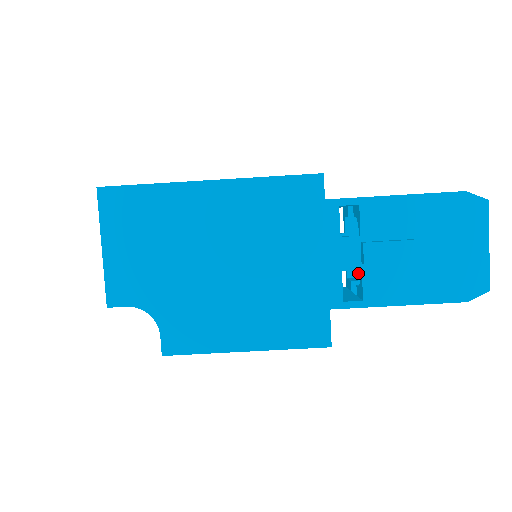
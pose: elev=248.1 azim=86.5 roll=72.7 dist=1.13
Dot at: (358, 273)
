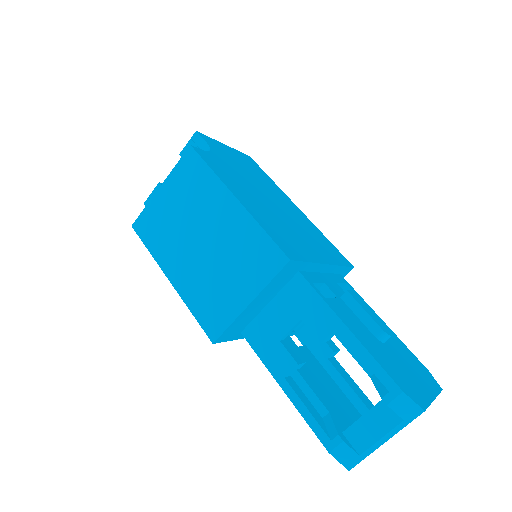
Dot at: occluded
